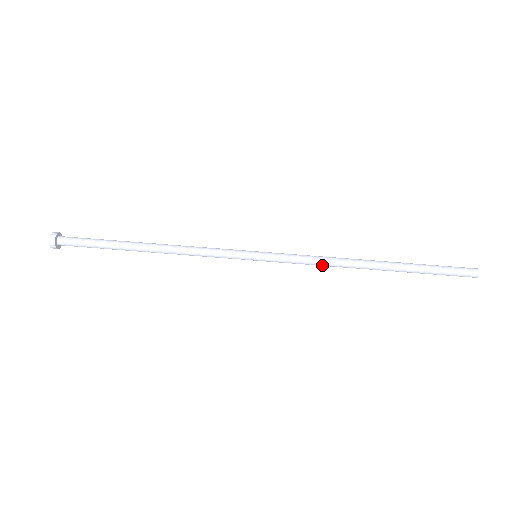
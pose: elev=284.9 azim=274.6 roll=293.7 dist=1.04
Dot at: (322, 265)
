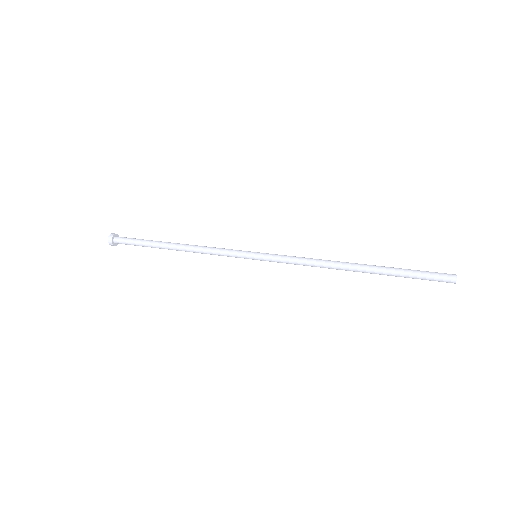
Dot at: (309, 264)
